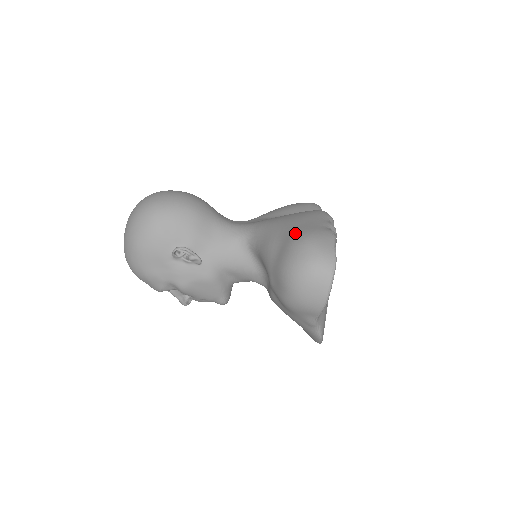
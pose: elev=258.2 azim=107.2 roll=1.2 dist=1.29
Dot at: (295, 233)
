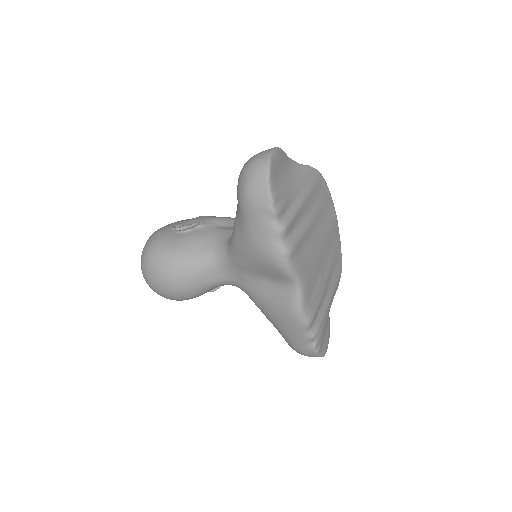
Dot at: occluded
